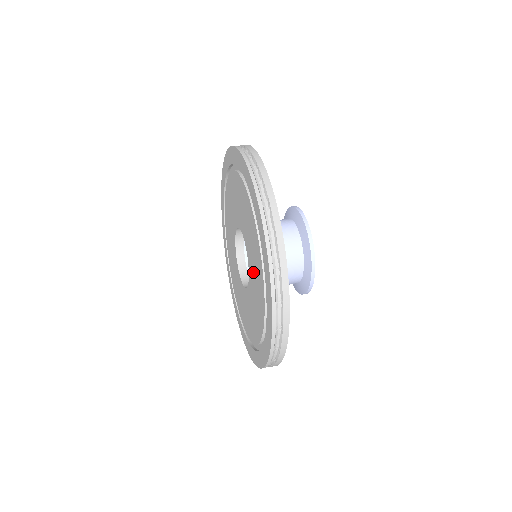
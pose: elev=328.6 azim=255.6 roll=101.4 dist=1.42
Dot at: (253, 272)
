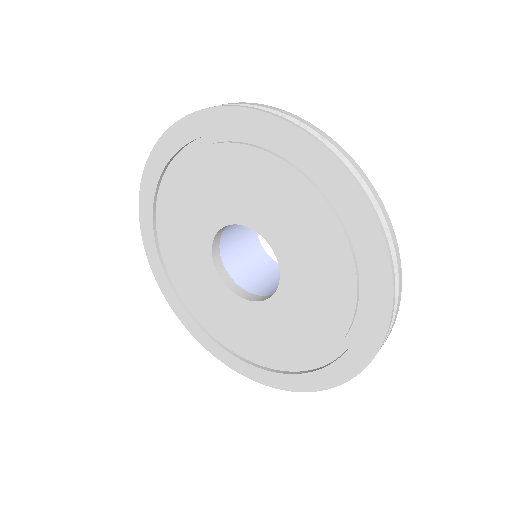
Dot at: (299, 308)
